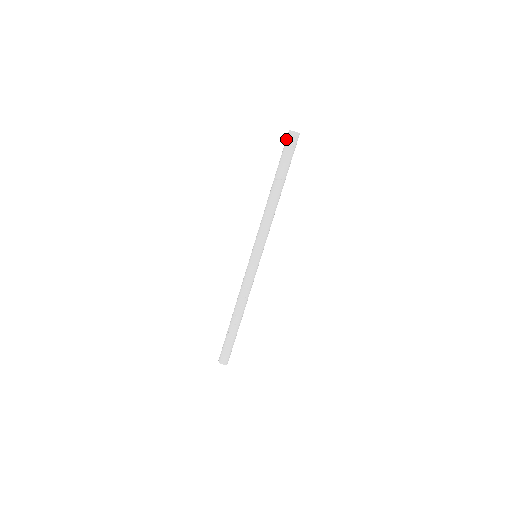
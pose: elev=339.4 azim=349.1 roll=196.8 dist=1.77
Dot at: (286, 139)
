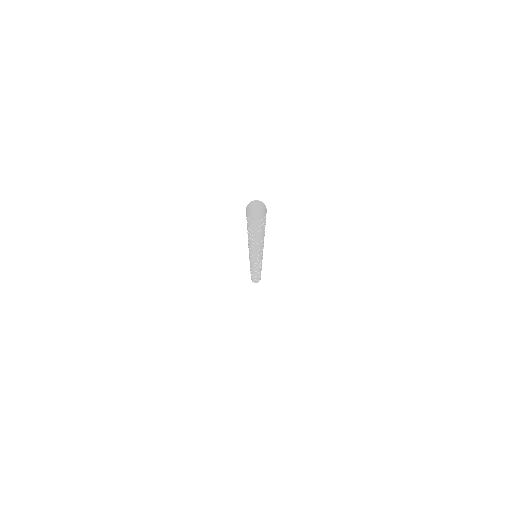
Dot at: occluded
